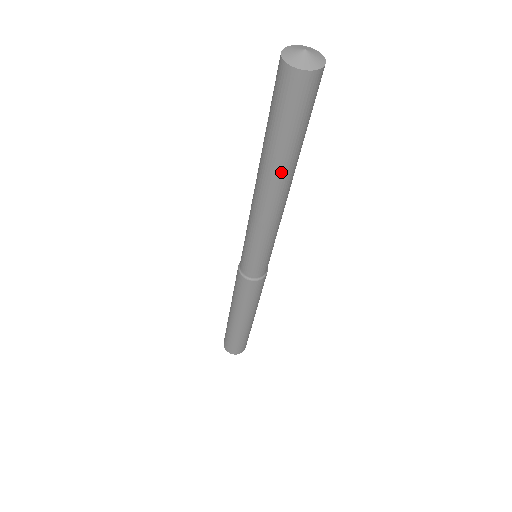
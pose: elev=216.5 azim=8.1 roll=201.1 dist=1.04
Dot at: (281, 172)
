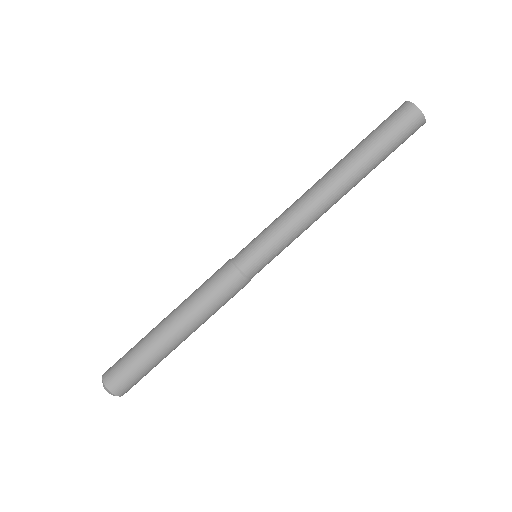
Dot at: (359, 178)
